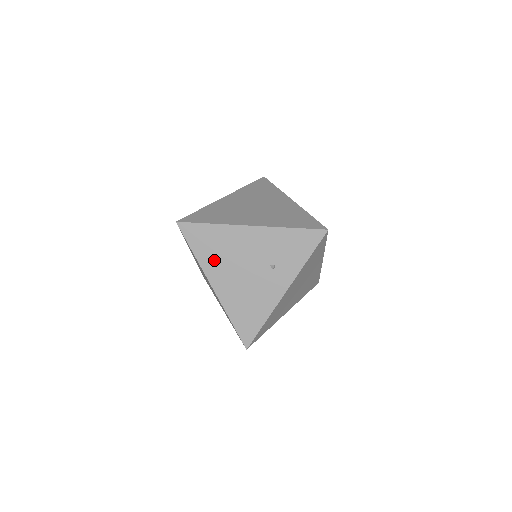
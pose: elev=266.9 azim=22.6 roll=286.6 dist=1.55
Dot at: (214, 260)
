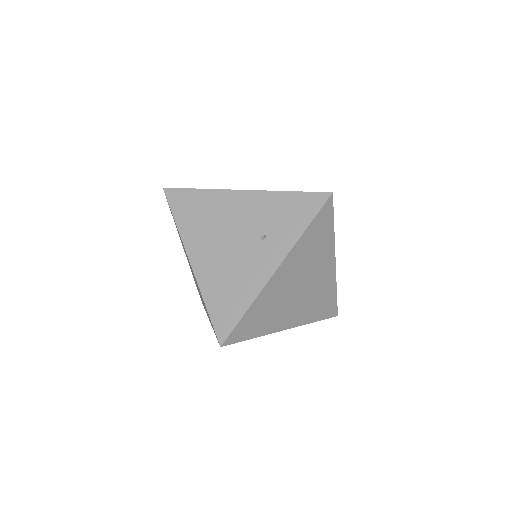
Dot at: (197, 230)
